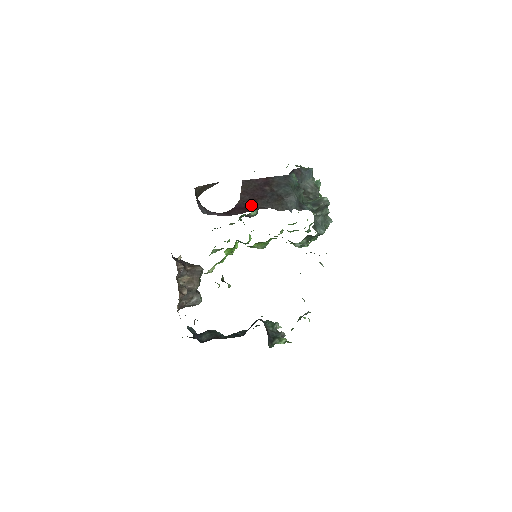
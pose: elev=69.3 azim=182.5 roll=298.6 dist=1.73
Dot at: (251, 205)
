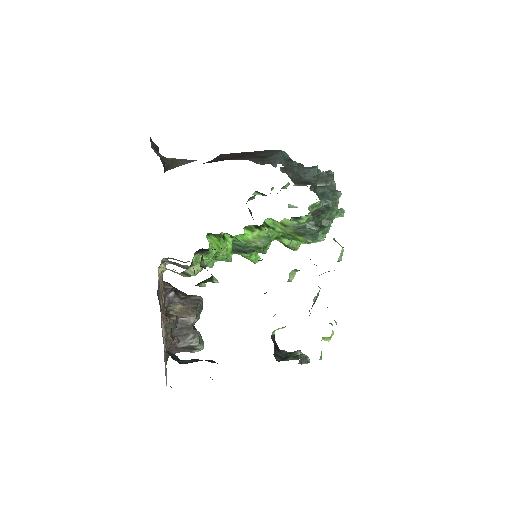
Dot at: (223, 160)
